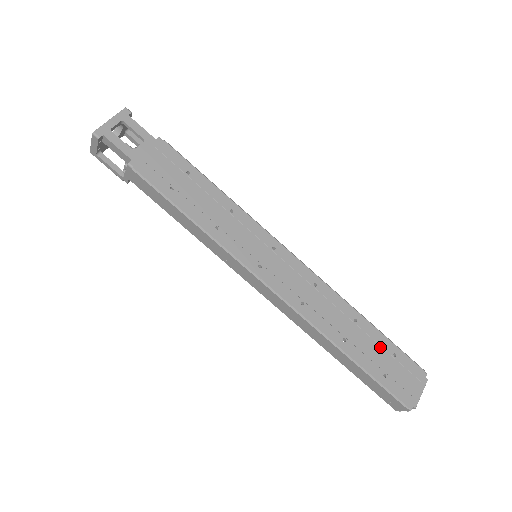
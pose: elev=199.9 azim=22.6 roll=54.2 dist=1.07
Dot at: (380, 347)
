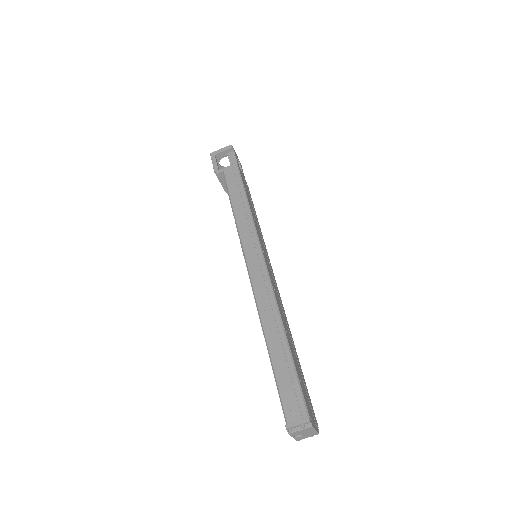
Dot at: (300, 371)
